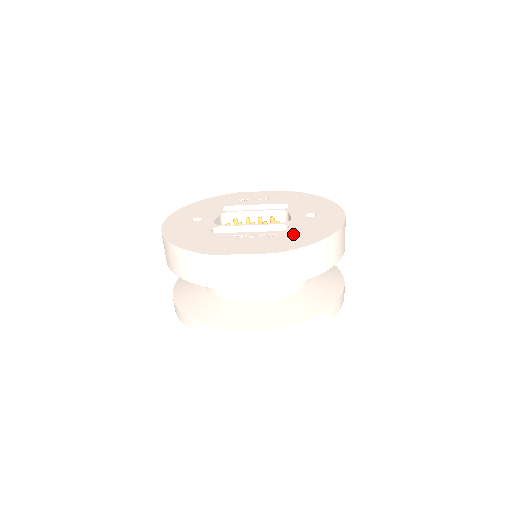
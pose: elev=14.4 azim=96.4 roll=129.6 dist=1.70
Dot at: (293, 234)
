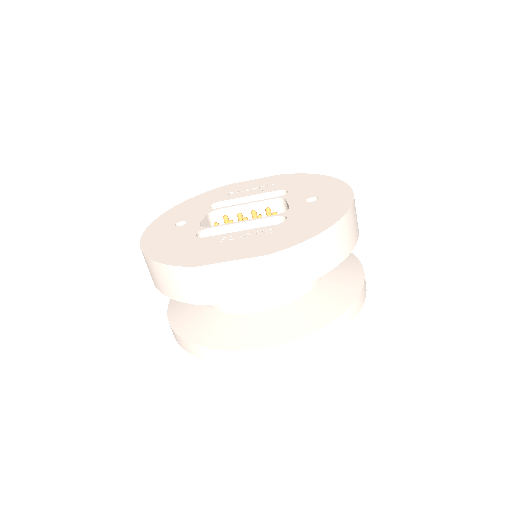
Dot at: (291, 226)
